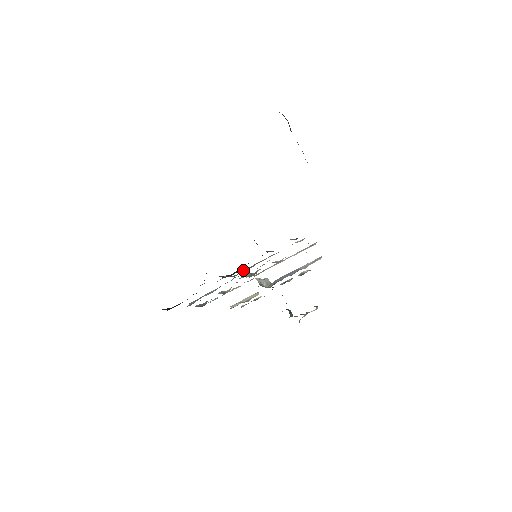
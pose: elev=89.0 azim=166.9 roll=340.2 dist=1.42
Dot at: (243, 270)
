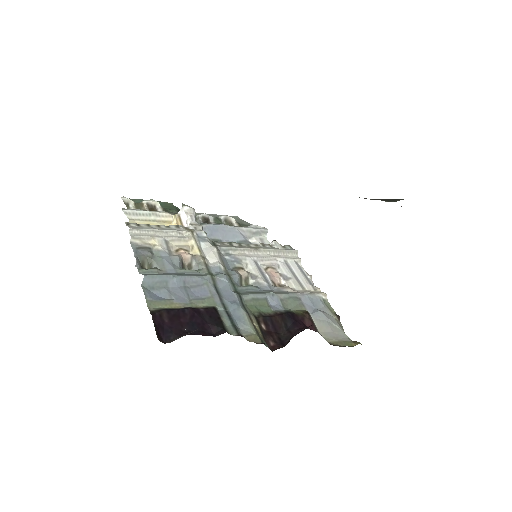
Dot at: (255, 296)
